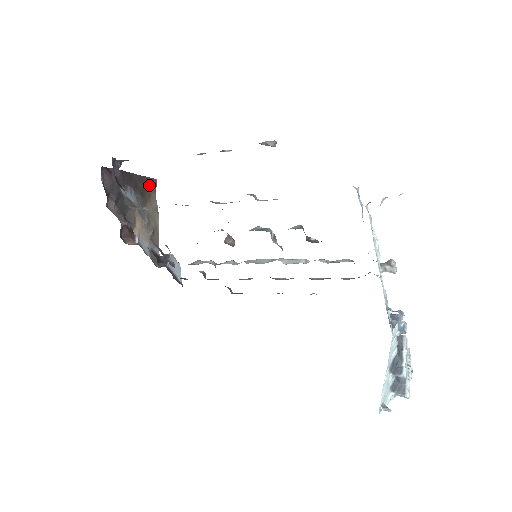
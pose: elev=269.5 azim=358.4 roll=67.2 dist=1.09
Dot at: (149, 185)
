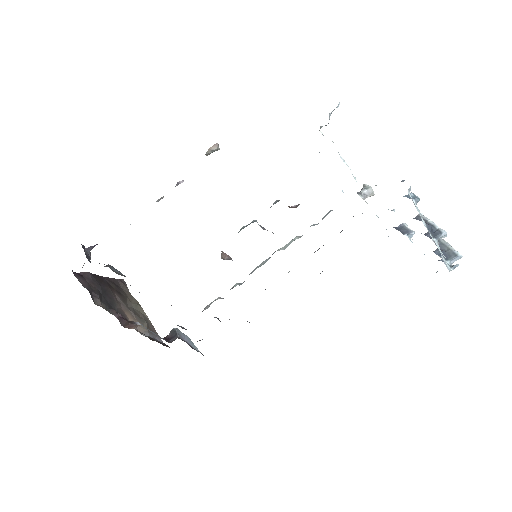
Dot at: (120, 285)
